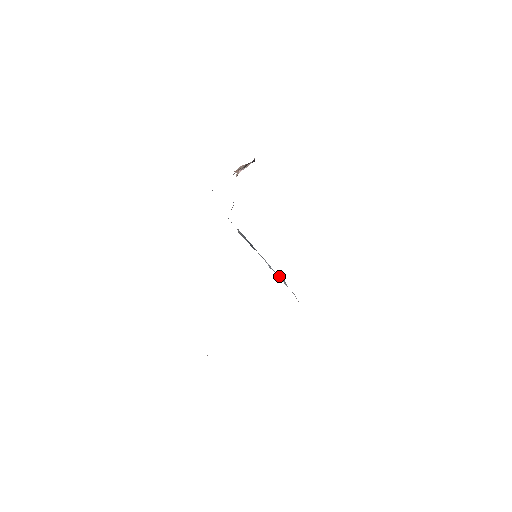
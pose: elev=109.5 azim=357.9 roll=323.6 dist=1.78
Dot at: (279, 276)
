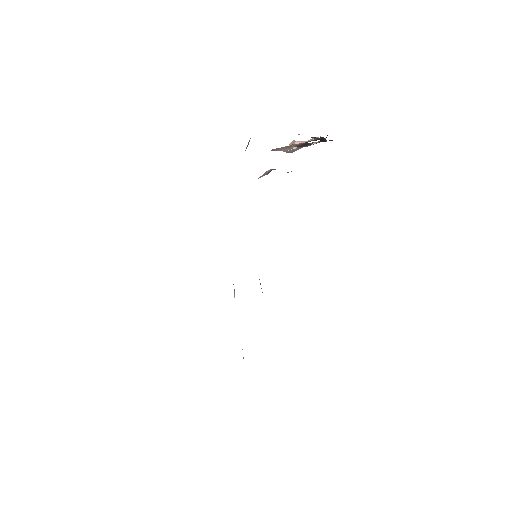
Dot at: occluded
